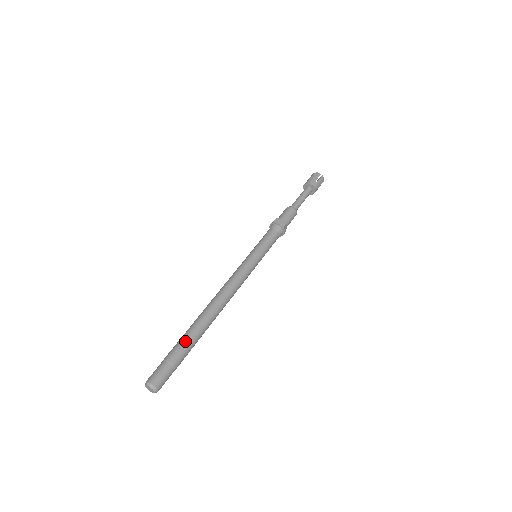
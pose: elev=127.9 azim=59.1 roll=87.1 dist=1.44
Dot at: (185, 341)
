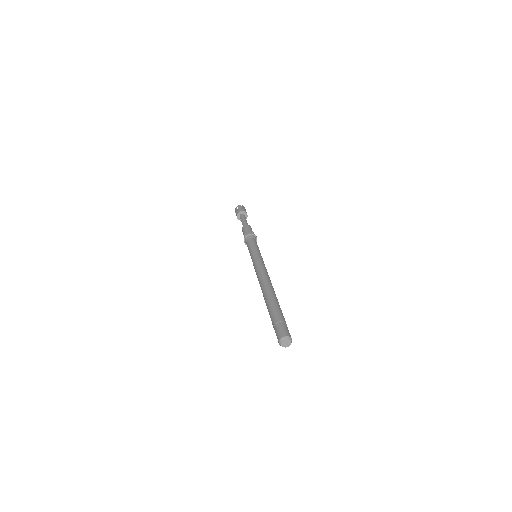
Dot at: (275, 308)
